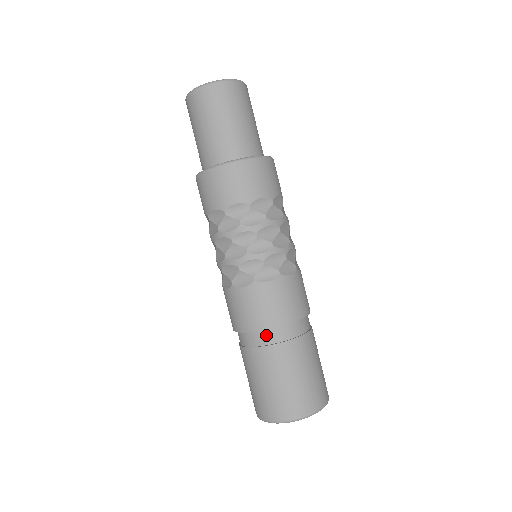
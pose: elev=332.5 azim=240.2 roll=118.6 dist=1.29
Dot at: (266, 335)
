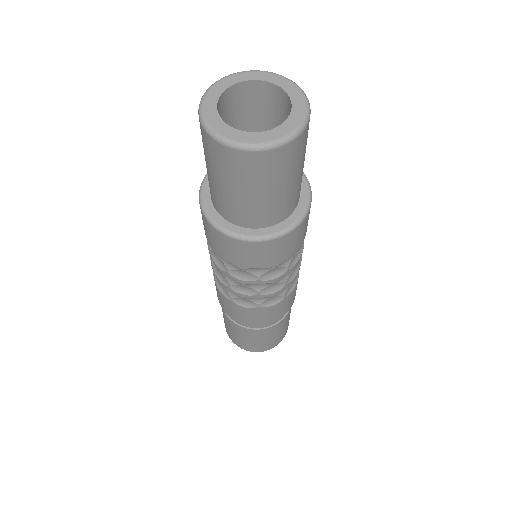
Dot at: occluded
